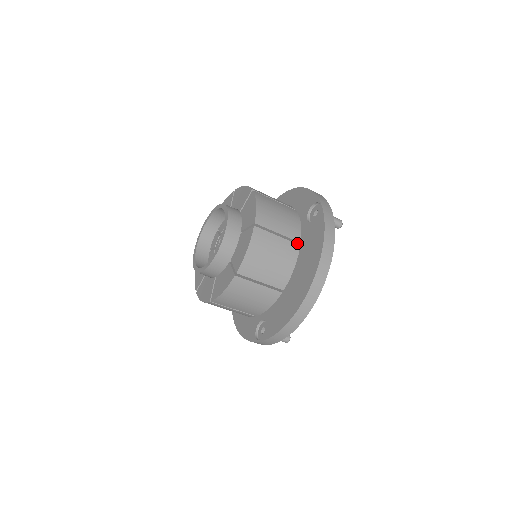
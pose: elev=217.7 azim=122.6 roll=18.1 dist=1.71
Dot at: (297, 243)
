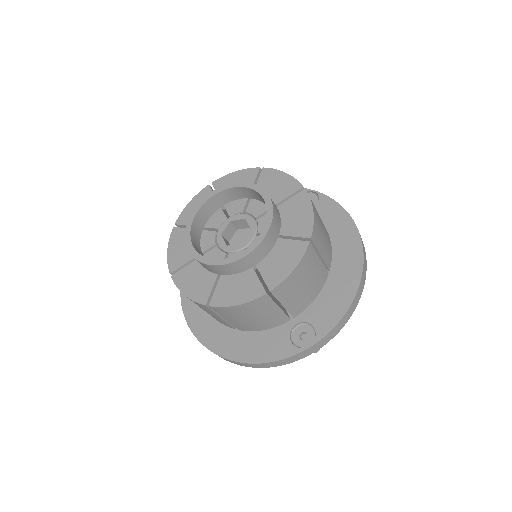
Dot at: occluded
